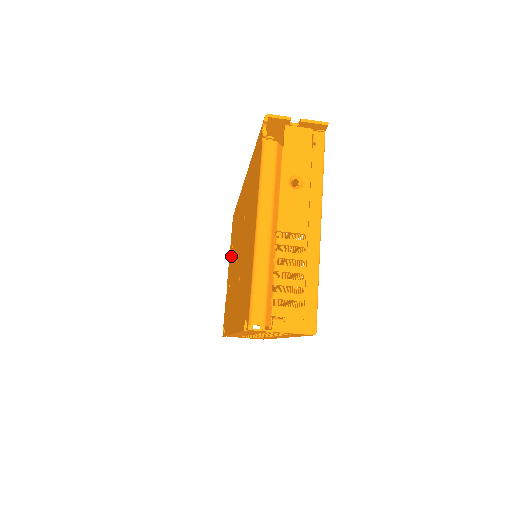
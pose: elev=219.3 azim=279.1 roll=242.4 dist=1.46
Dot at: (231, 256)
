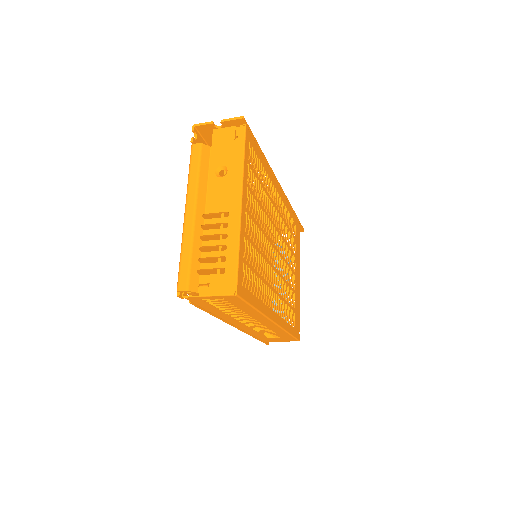
Dot at: occluded
